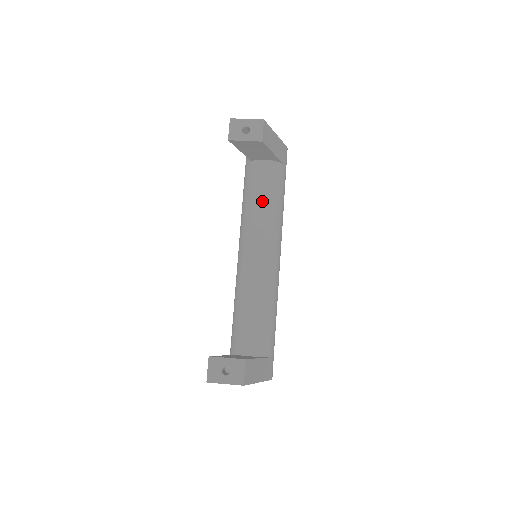
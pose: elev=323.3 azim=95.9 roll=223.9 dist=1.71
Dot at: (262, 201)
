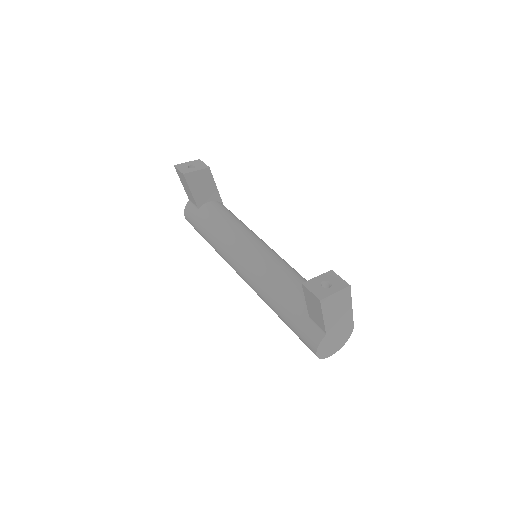
Dot at: (230, 220)
